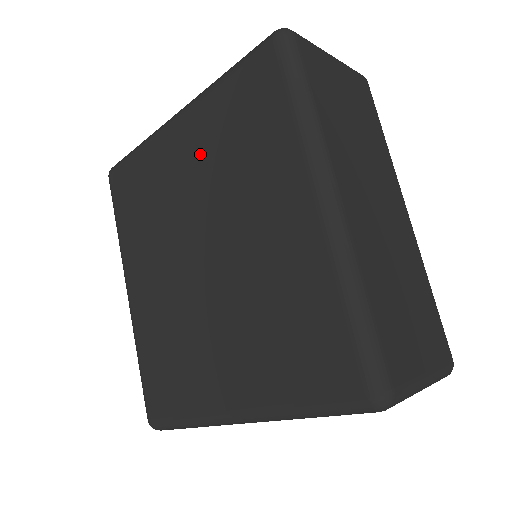
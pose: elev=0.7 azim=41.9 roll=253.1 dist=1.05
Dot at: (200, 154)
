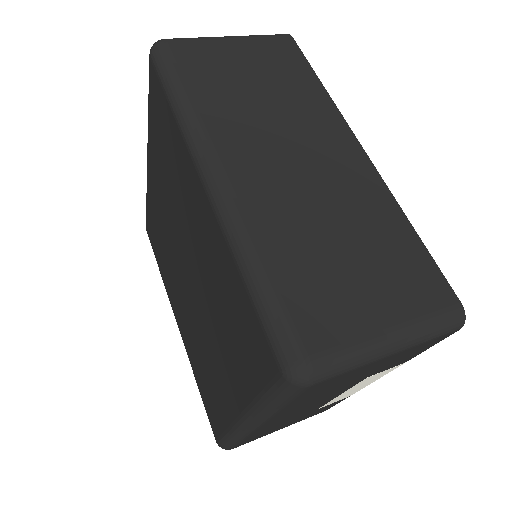
Dot at: (161, 183)
